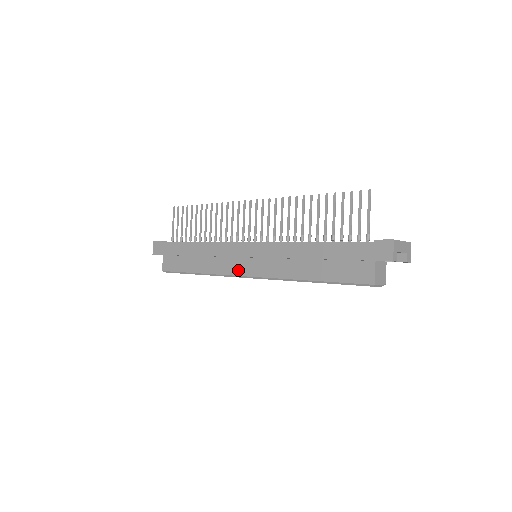
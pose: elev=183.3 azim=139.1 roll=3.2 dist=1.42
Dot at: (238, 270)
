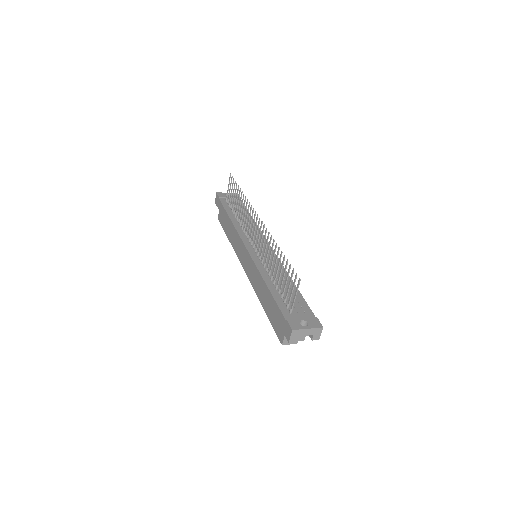
Dot at: (242, 261)
